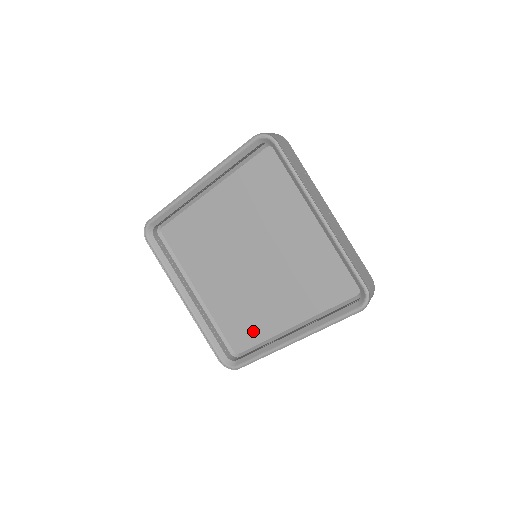
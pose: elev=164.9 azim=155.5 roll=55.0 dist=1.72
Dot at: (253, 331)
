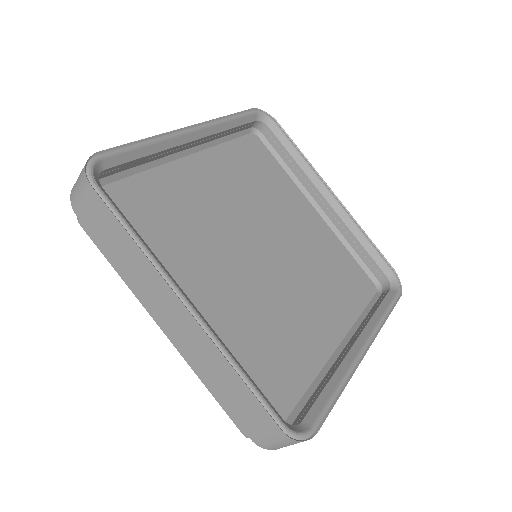
Dot at: (294, 367)
